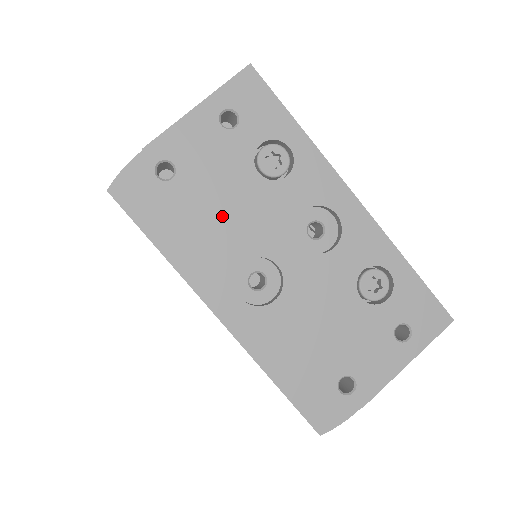
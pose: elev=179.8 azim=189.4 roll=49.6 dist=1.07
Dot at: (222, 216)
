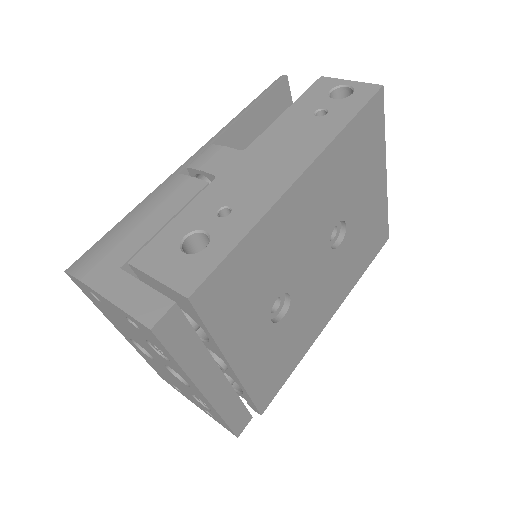
Dot at: (125, 328)
